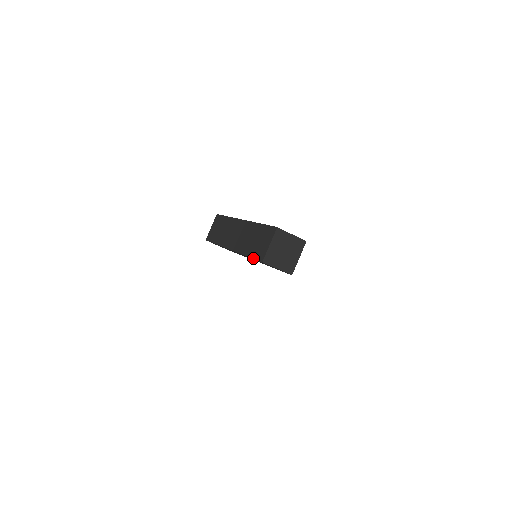
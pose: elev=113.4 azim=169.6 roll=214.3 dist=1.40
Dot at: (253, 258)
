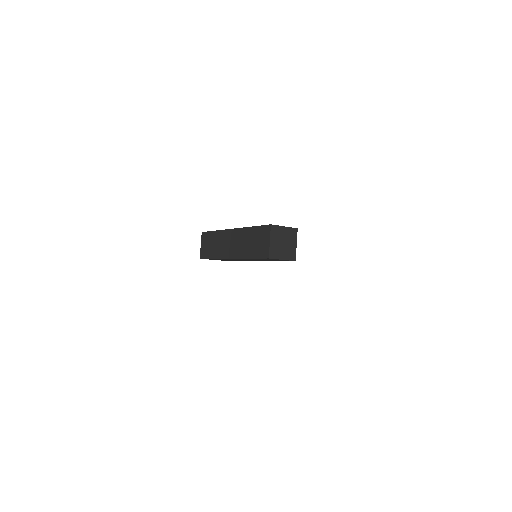
Dot at: (258, 258)
